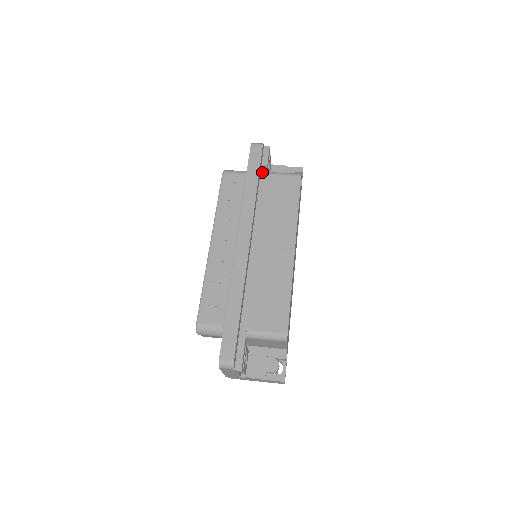
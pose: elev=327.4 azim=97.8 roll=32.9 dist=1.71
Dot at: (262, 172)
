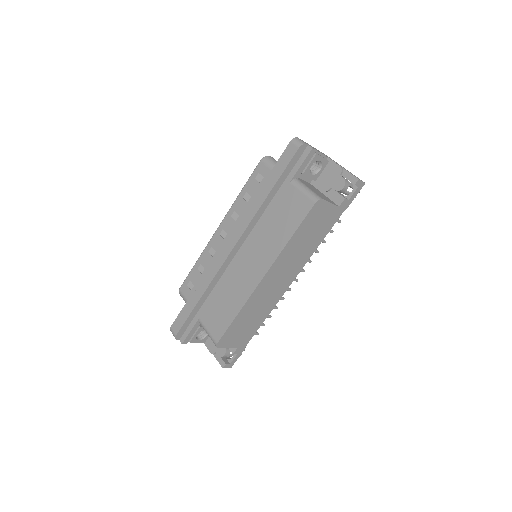
Dot at: (288, 178)
